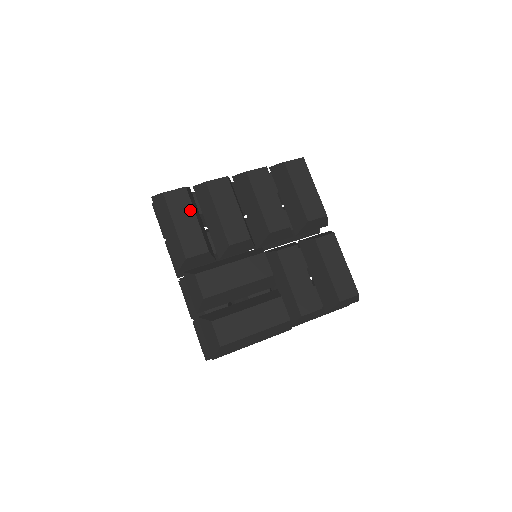
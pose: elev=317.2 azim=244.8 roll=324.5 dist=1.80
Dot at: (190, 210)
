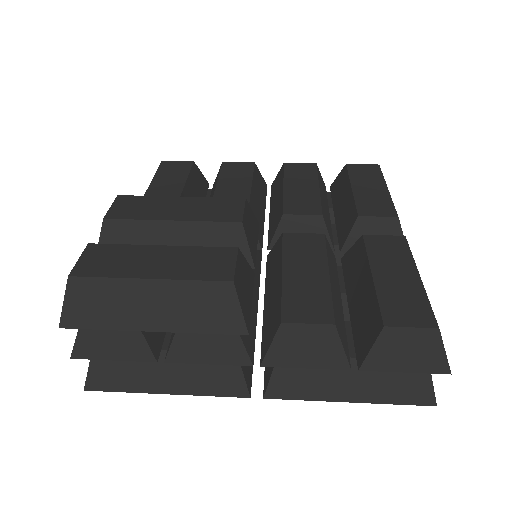
Dot at: (182, 177)
